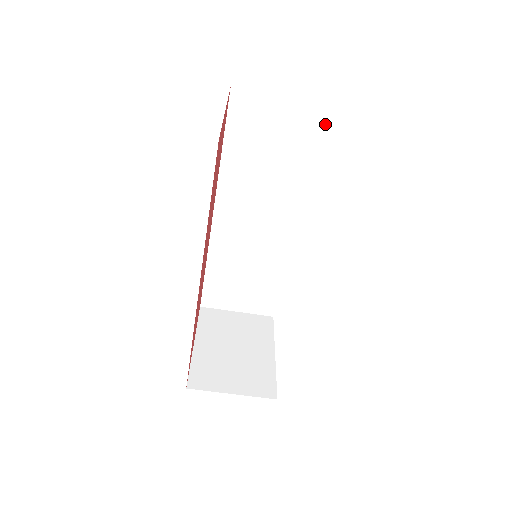
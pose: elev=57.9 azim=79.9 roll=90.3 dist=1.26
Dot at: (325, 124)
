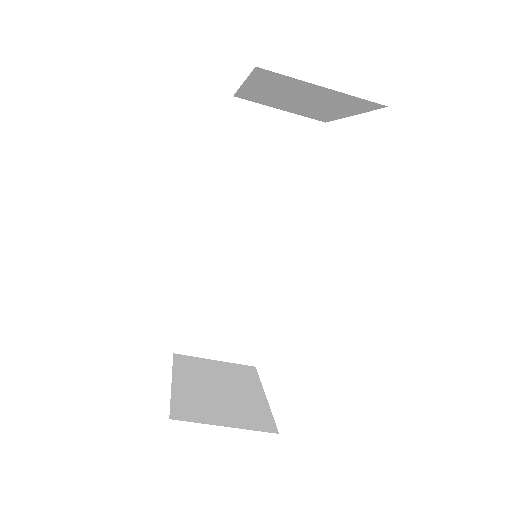
Dot at: (318, 140)
